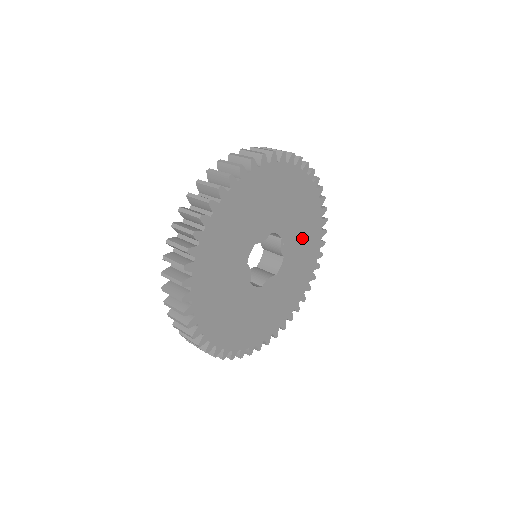
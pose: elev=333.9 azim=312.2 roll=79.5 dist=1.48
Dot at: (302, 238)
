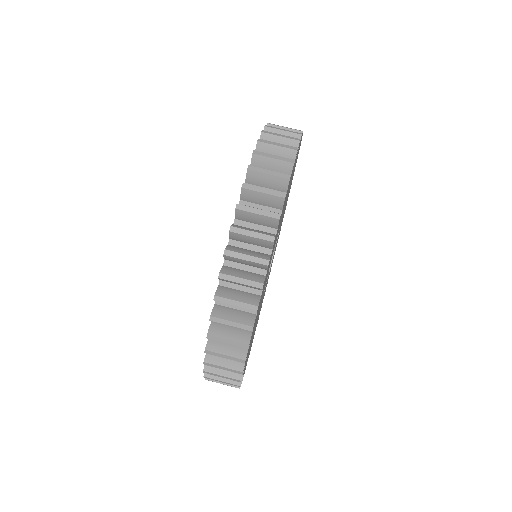
Dot at: occluded
